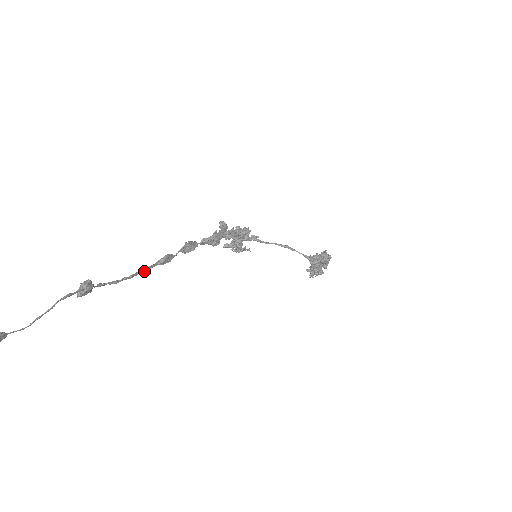
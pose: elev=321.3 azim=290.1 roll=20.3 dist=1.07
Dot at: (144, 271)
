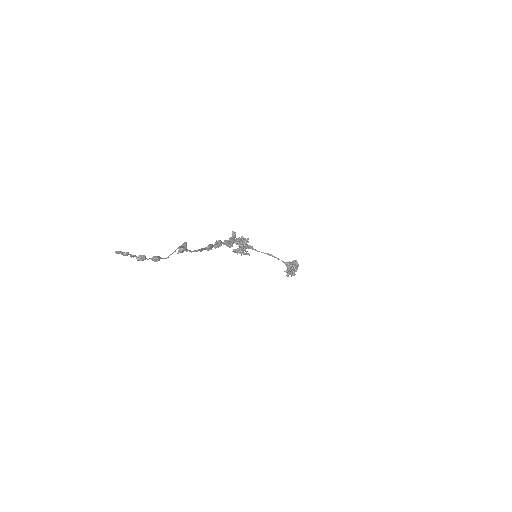
Dot at: (203, 249)
